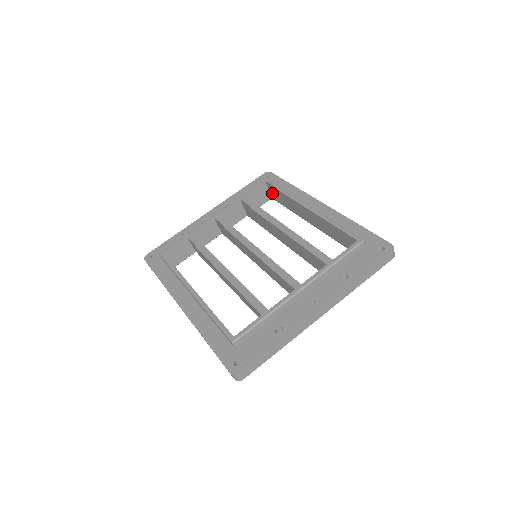
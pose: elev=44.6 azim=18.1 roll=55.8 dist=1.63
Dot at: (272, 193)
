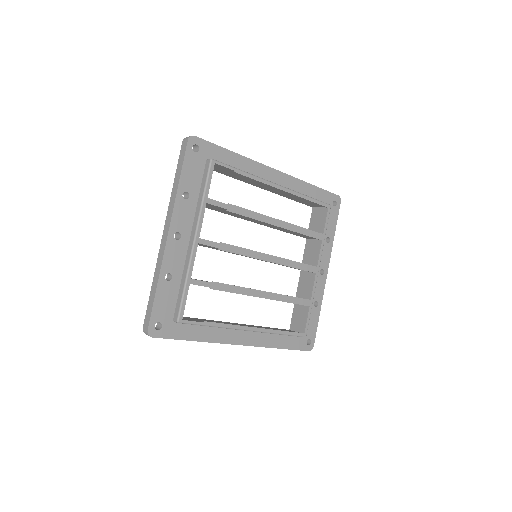
Dot at: occluded
